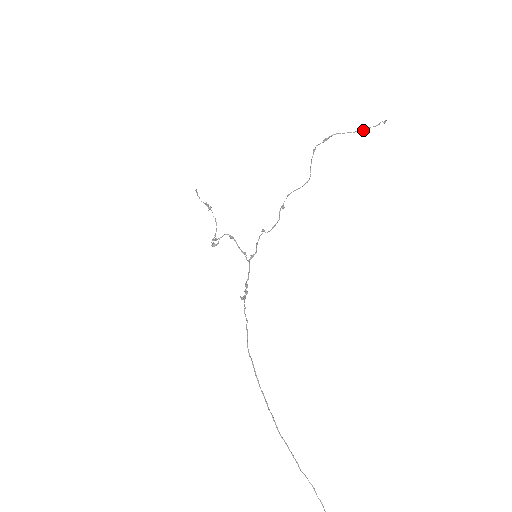
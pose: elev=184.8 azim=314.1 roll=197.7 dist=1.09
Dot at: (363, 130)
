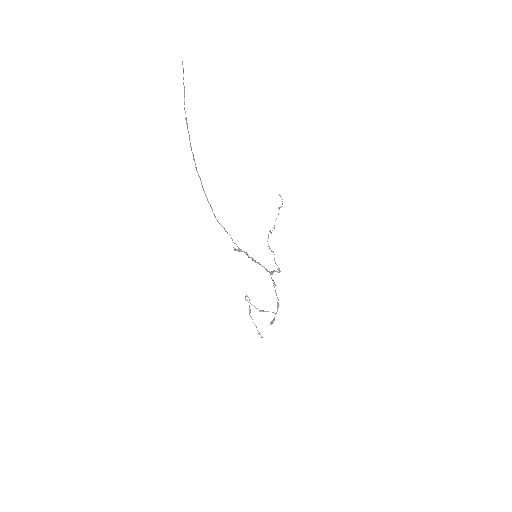
Dot at: (279, 207)
